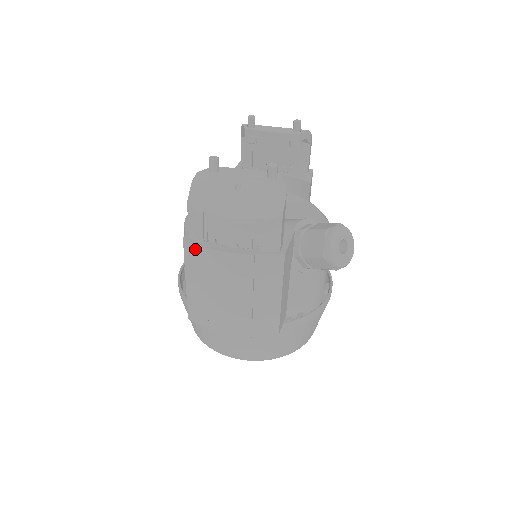
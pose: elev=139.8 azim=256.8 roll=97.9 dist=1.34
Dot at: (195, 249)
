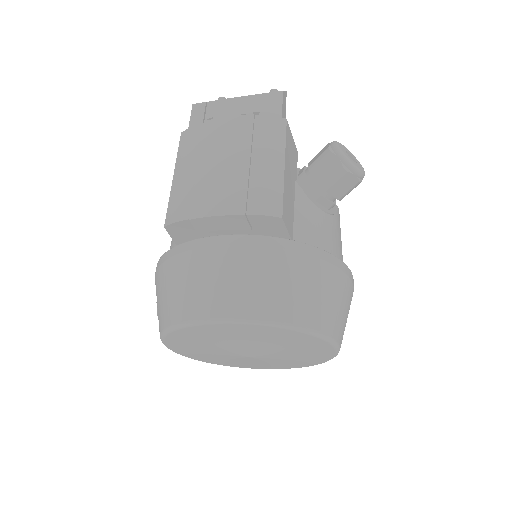
Dot at: (192, 132)
